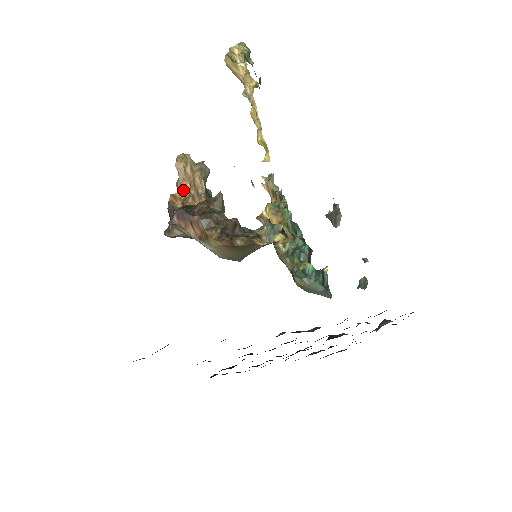
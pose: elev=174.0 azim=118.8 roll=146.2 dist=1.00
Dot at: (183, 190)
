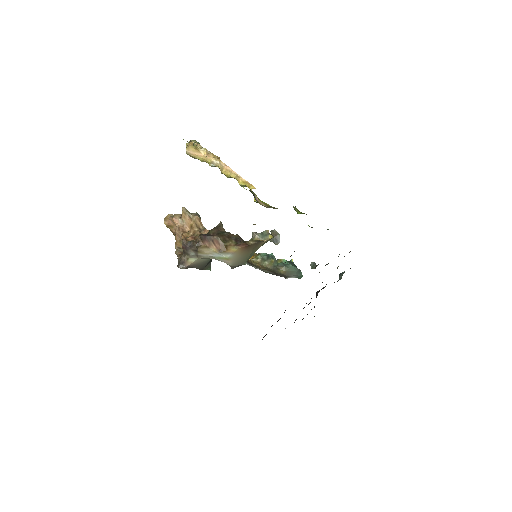
Dot at: (186, 232)
